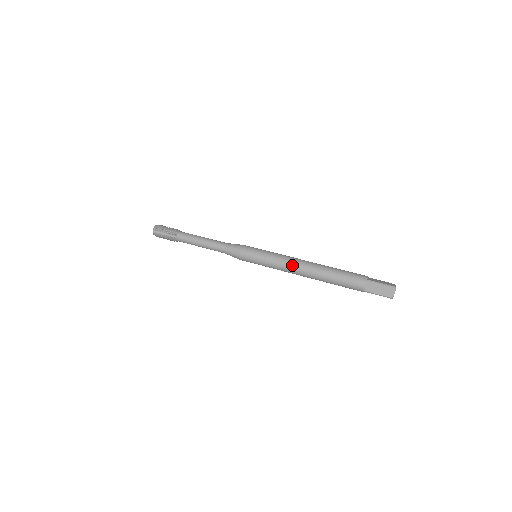
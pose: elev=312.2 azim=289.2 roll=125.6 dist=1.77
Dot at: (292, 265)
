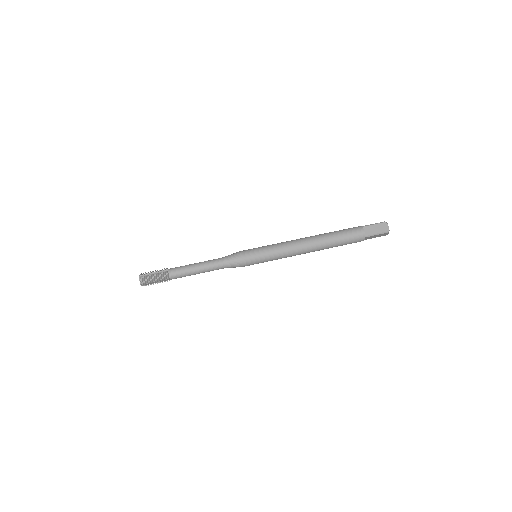
Dot at: occluded
